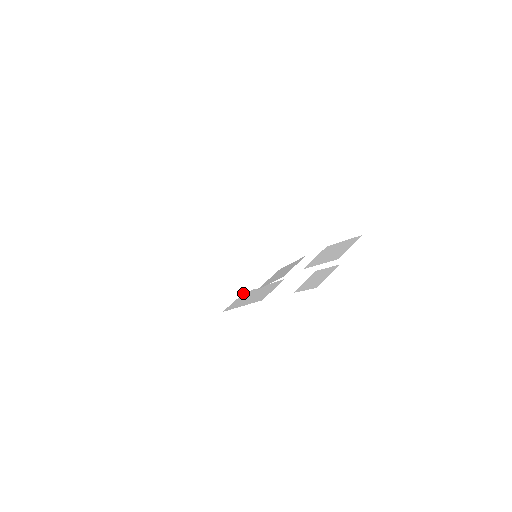
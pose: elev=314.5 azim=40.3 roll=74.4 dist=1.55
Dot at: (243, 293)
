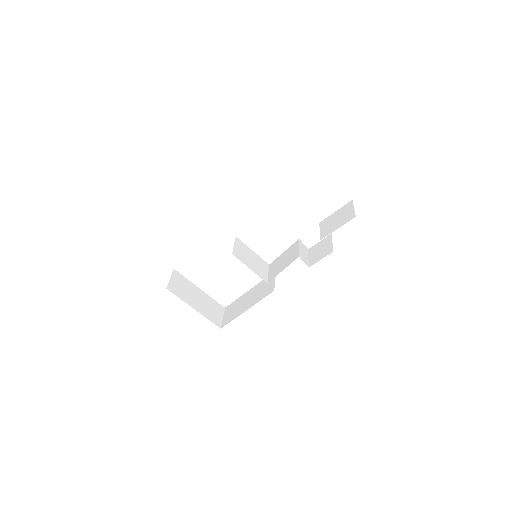
Dot at: (225, 308)
